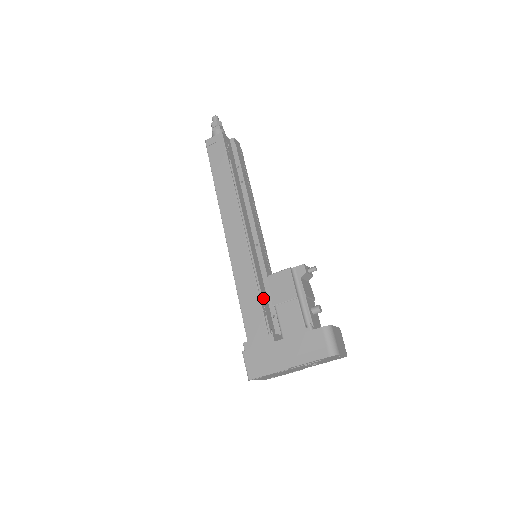
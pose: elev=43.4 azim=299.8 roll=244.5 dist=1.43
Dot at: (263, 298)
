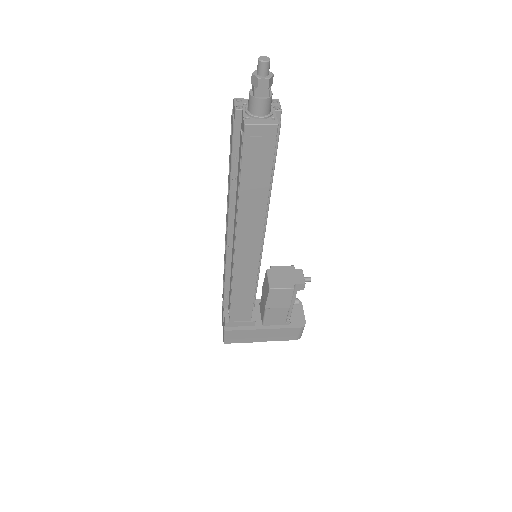
Dot at: occluded
